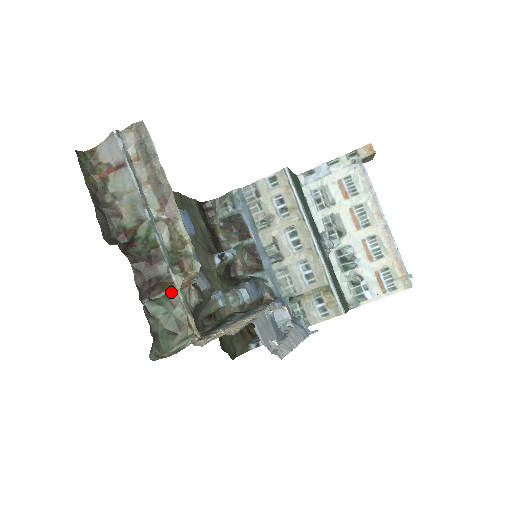
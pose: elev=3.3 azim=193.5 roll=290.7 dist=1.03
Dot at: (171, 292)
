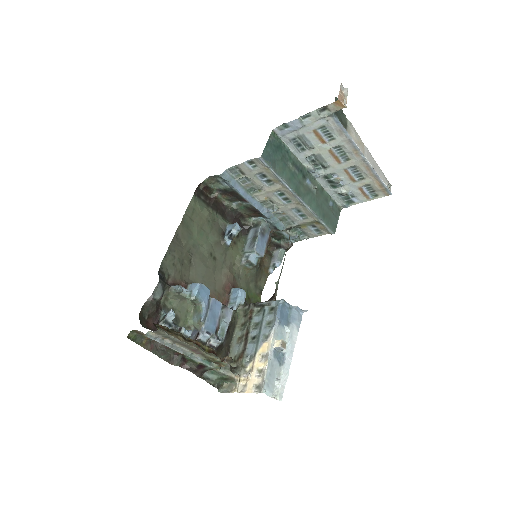
Dot at: (216, 370)
